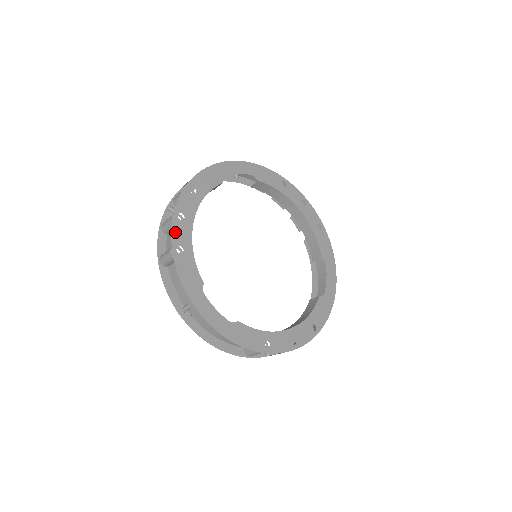
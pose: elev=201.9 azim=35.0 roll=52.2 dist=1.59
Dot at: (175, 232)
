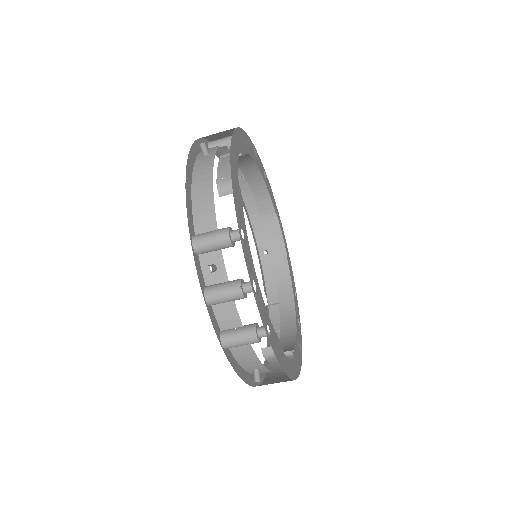
Dot at: (250, 141)
